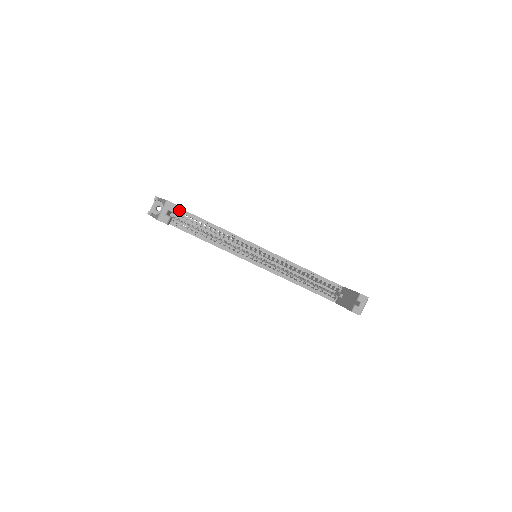
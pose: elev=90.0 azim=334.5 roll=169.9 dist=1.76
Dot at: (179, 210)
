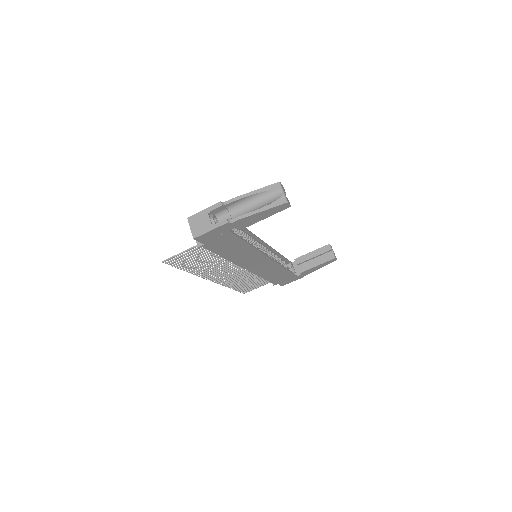
Dot at: occluded
